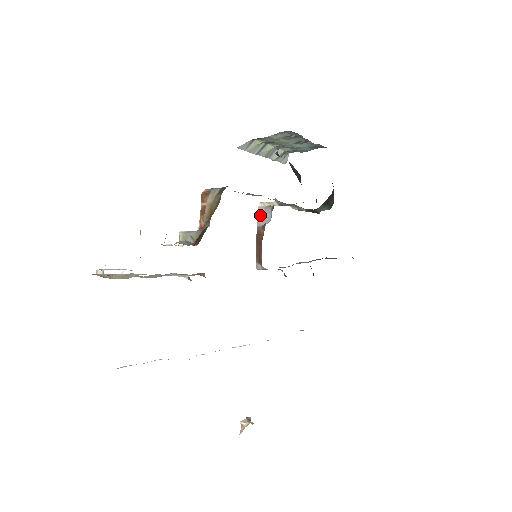
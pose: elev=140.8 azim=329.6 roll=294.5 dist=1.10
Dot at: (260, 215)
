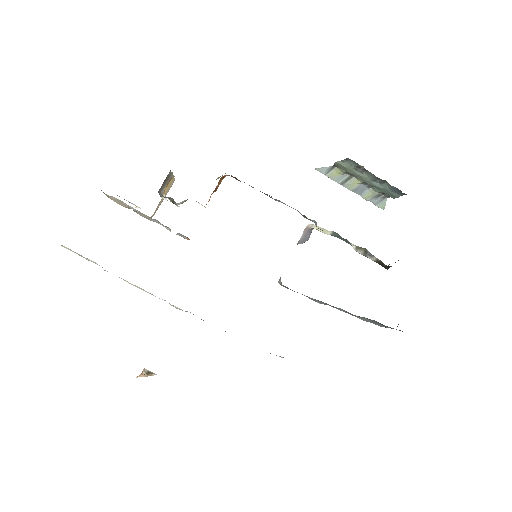
Dot at: (303, 234)
